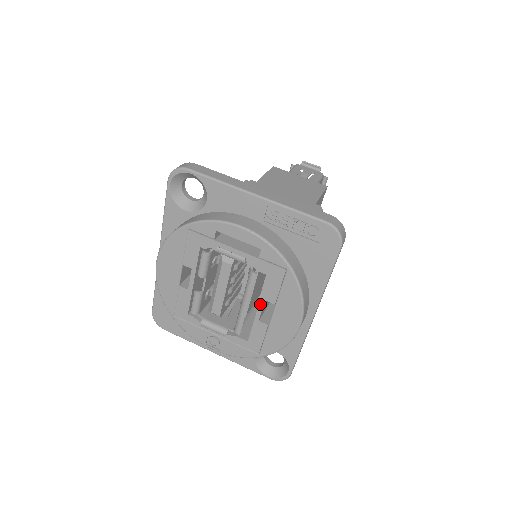
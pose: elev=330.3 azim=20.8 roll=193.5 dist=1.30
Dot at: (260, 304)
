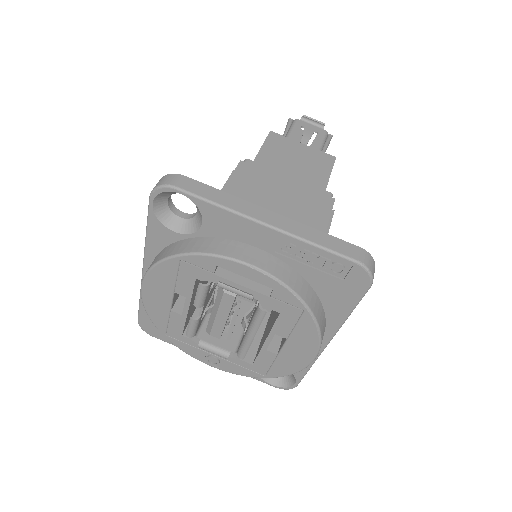
Dot at: (269, 336)
